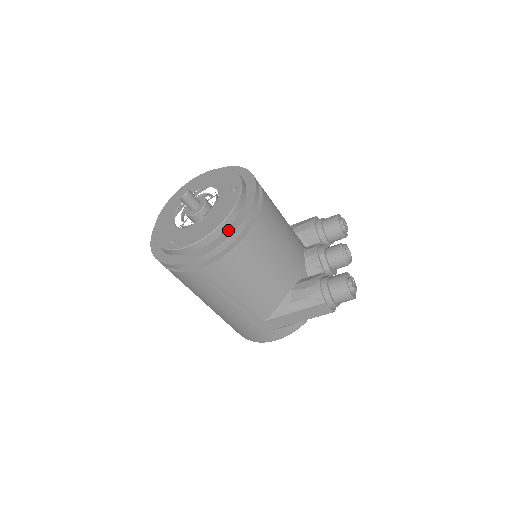
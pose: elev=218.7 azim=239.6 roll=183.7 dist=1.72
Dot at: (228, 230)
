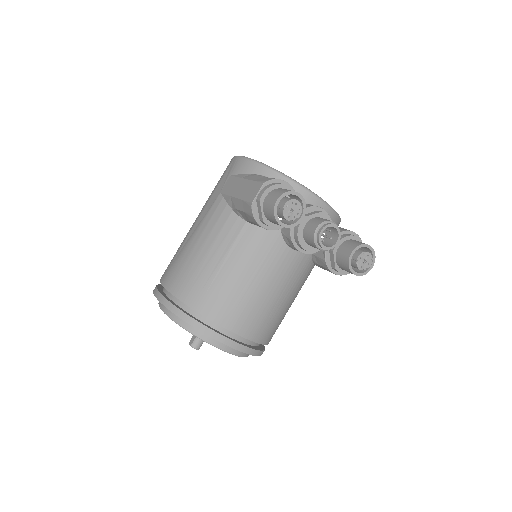
Dot at: occluded
